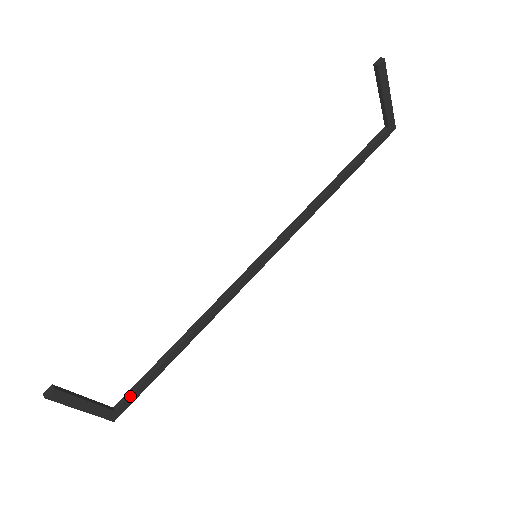
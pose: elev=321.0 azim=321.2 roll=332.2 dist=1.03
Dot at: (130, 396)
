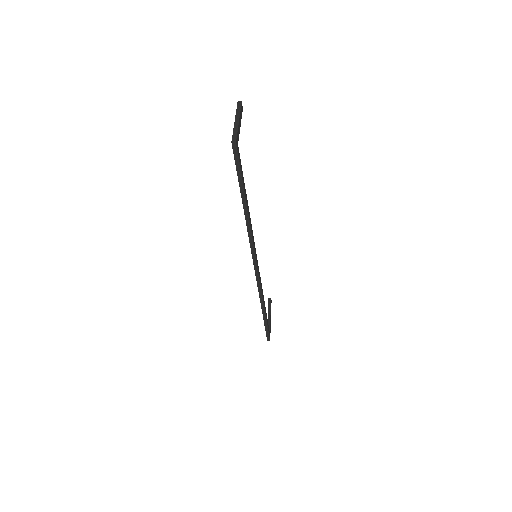
Dot at: (240, 159)
